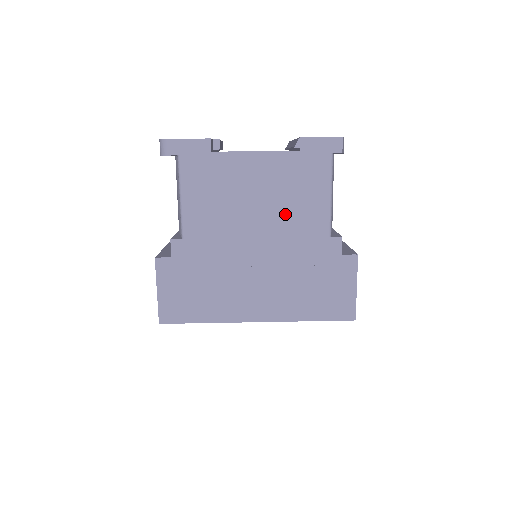
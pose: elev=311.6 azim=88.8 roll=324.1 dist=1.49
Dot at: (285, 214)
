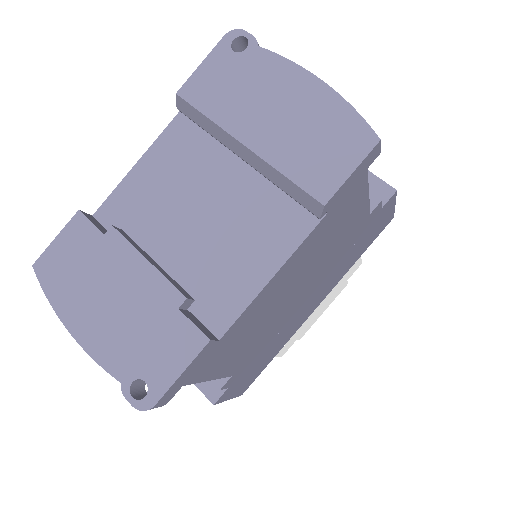
Dot at: (323, 257)
